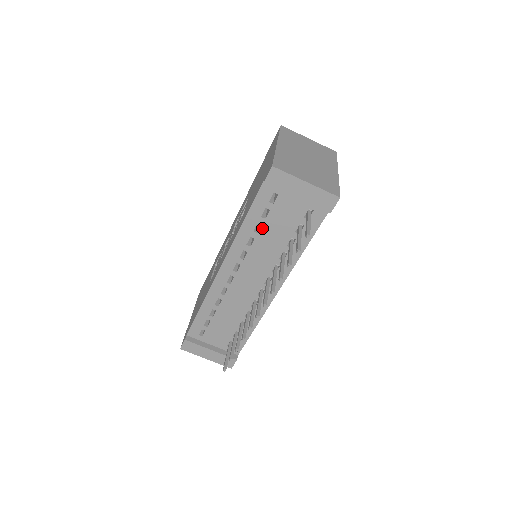
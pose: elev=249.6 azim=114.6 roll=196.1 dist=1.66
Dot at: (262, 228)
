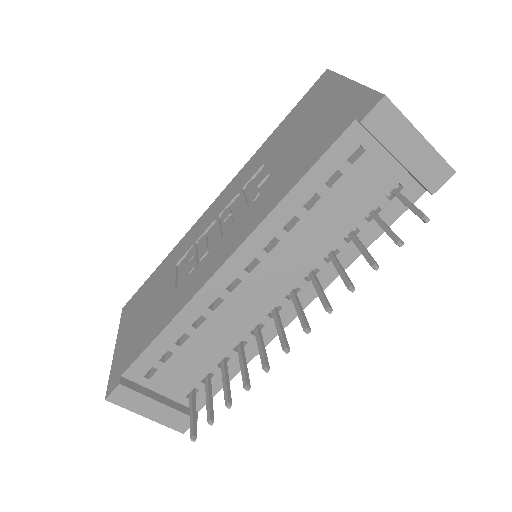
Dot at: (318, 203)
